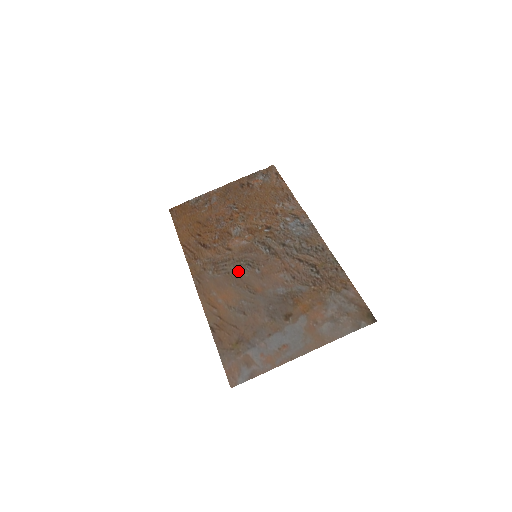
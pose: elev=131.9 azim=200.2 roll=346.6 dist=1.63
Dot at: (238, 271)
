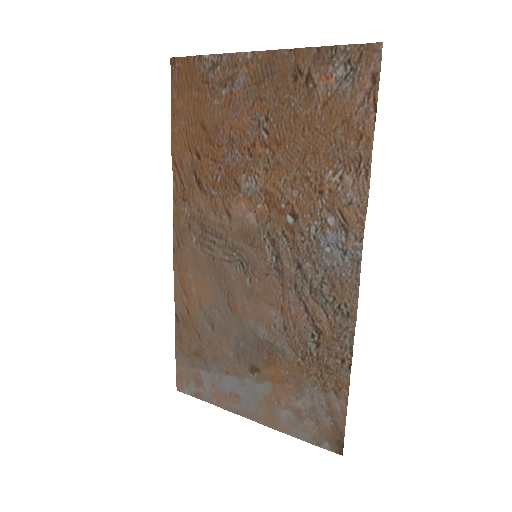
Dot at: (225, 264)
